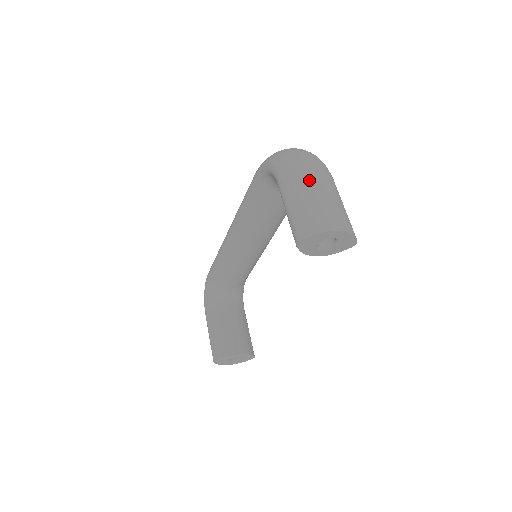
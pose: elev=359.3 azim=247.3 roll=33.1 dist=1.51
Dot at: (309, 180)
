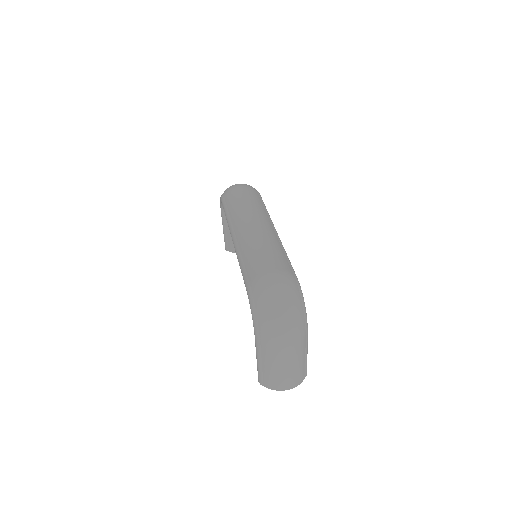
Dot at: (277, 358)
